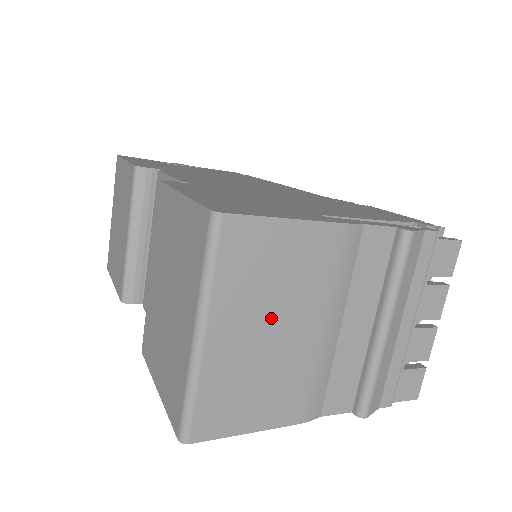
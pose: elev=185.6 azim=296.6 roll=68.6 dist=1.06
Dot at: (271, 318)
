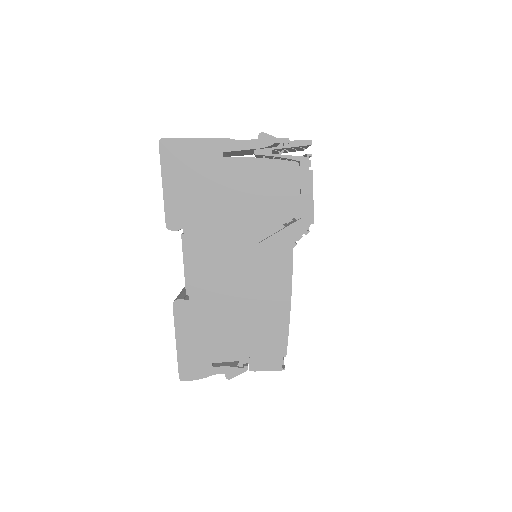
Dot at: occluded
